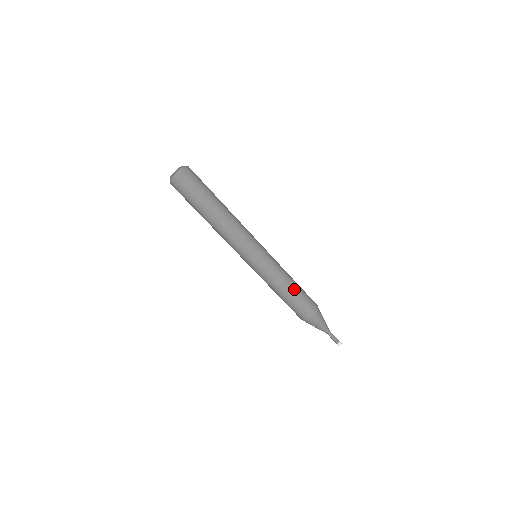
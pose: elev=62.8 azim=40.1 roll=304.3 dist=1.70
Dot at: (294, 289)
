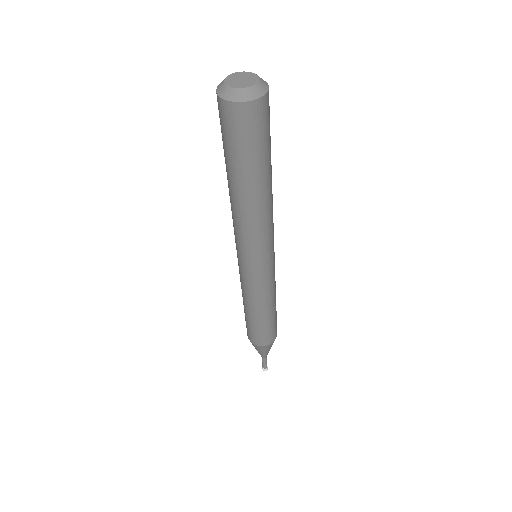
Dot at: occluded
